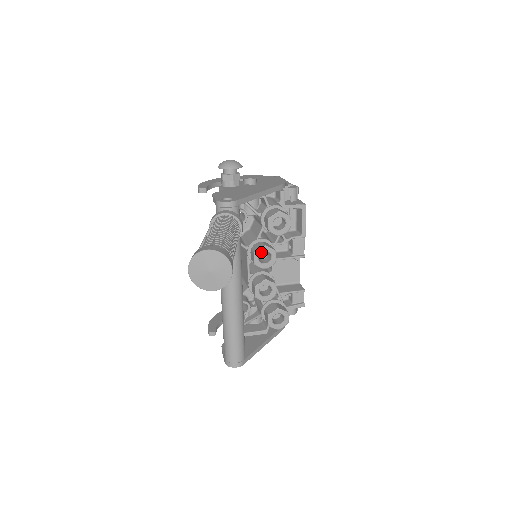
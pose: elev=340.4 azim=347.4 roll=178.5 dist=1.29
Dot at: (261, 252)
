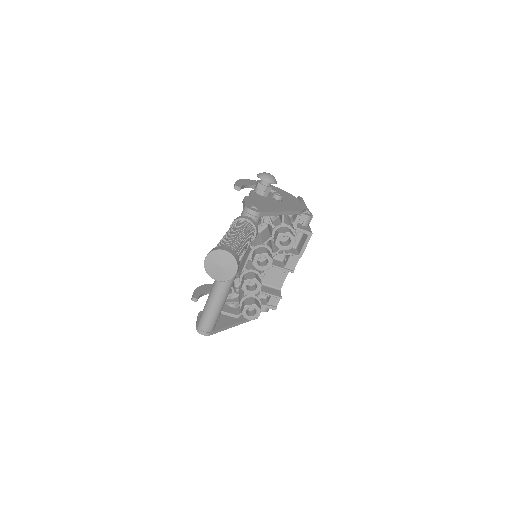
Dot at: (261, 256)
